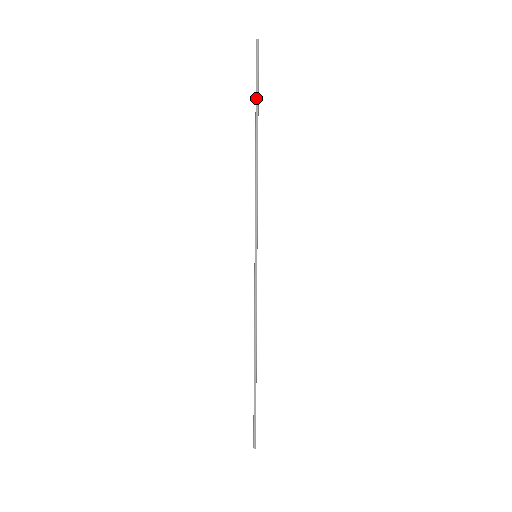
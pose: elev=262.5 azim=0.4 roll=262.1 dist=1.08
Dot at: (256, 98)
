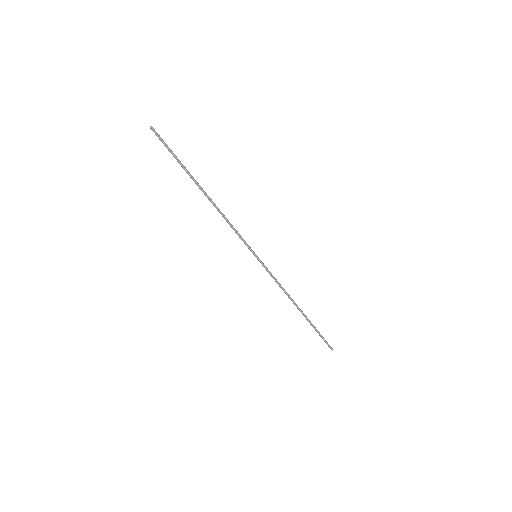
Dot at: occluded
